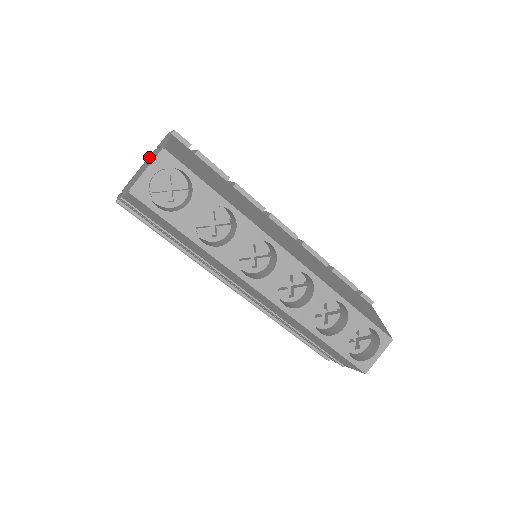
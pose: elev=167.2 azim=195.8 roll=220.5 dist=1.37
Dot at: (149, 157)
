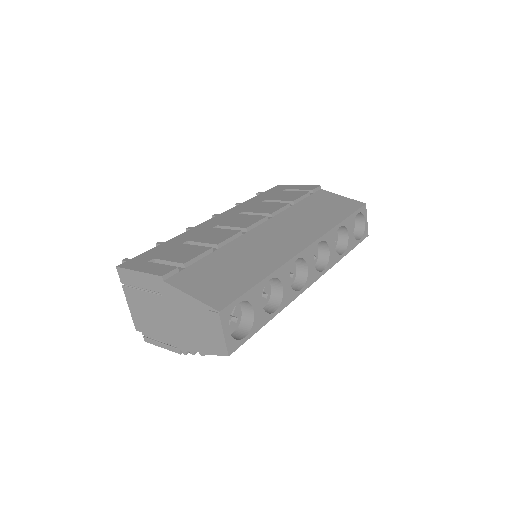
Dot at: (137, 299)
